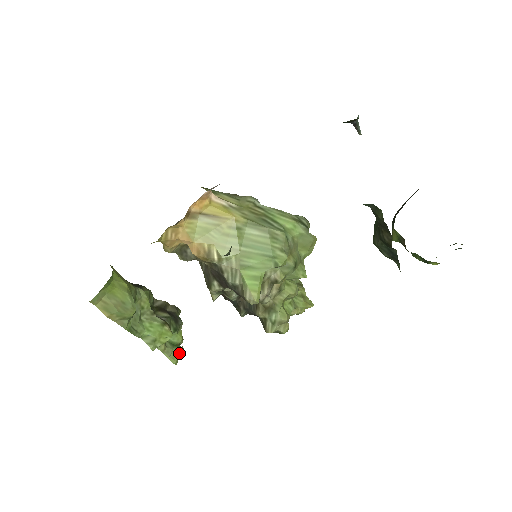
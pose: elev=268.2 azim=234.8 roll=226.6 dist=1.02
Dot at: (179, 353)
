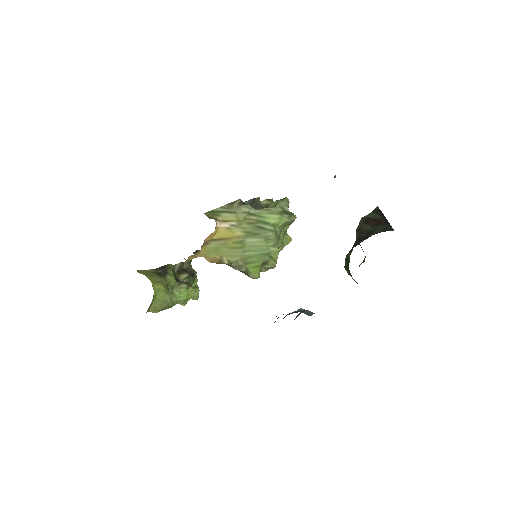
Dot at: occluded
